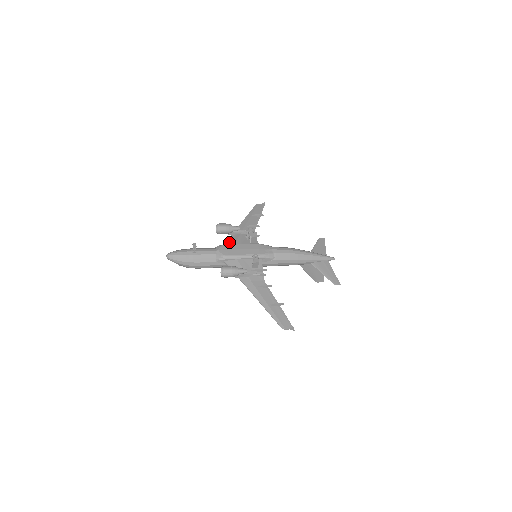
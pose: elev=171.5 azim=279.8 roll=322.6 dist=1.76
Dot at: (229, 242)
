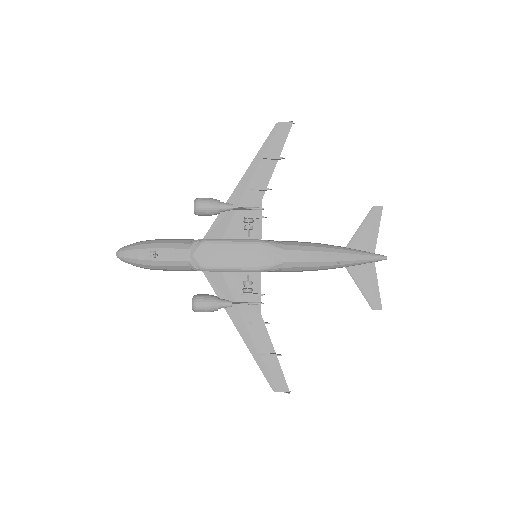
Dot at: (214, 230)
